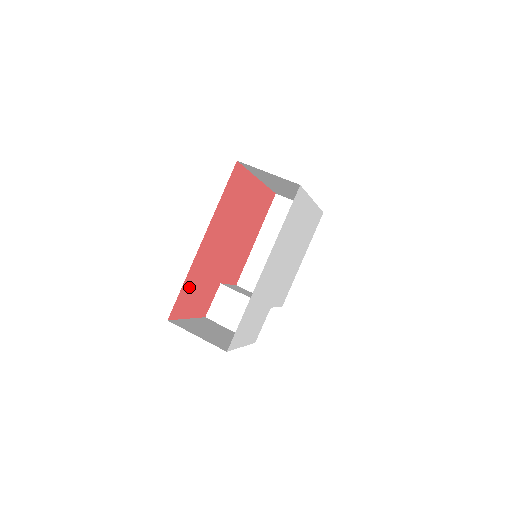
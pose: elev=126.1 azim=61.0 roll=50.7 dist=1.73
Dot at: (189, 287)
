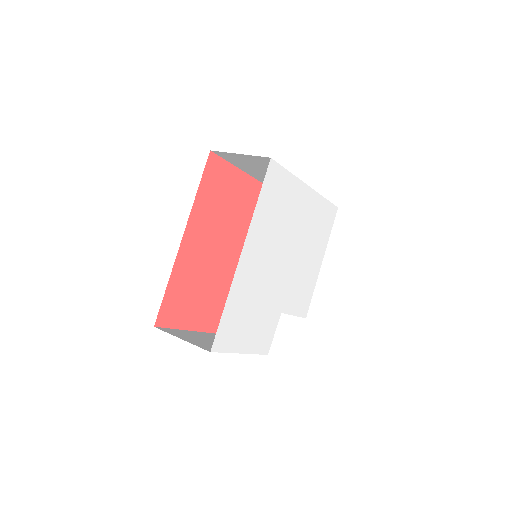
Dot at: (178, 291)
